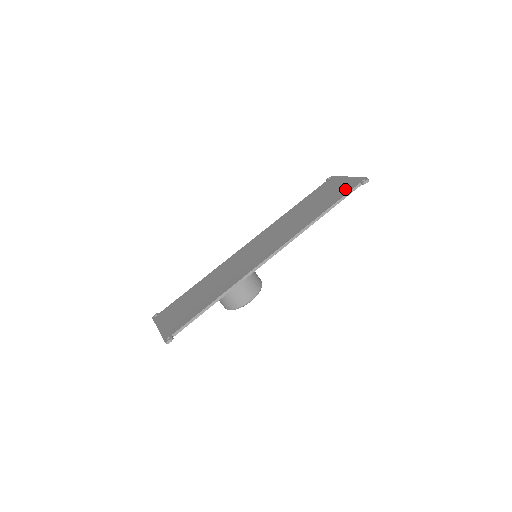
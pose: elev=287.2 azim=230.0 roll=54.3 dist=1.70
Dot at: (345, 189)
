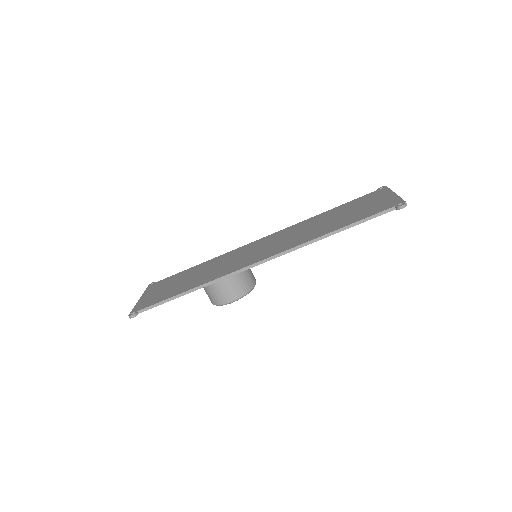
Dot at: (376, 209)
